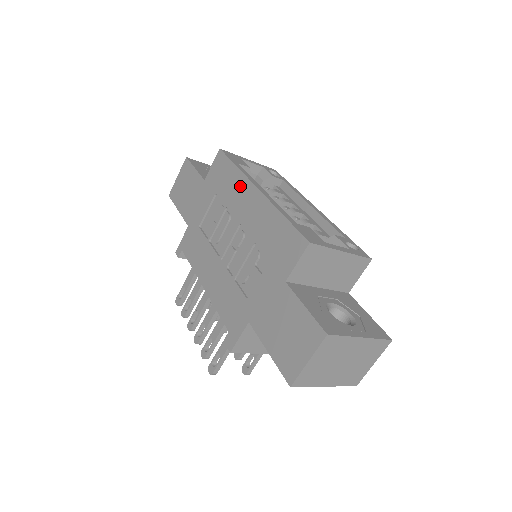
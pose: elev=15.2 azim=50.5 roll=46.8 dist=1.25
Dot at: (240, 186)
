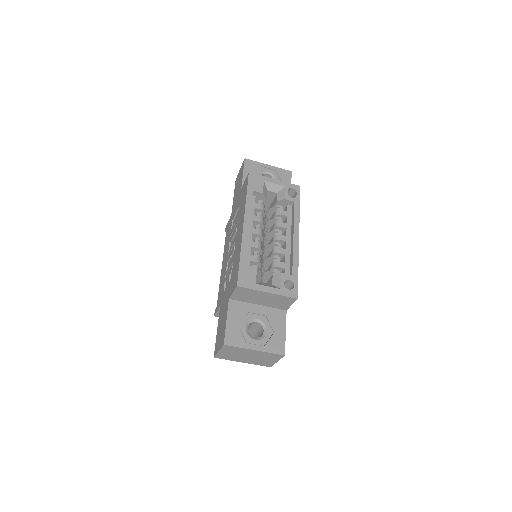
Dot at: (242, 213)
